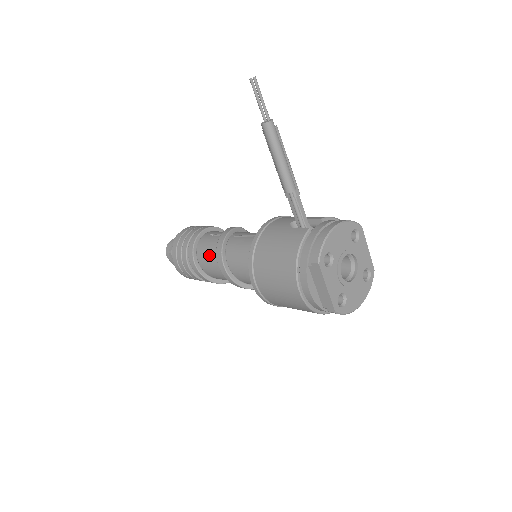
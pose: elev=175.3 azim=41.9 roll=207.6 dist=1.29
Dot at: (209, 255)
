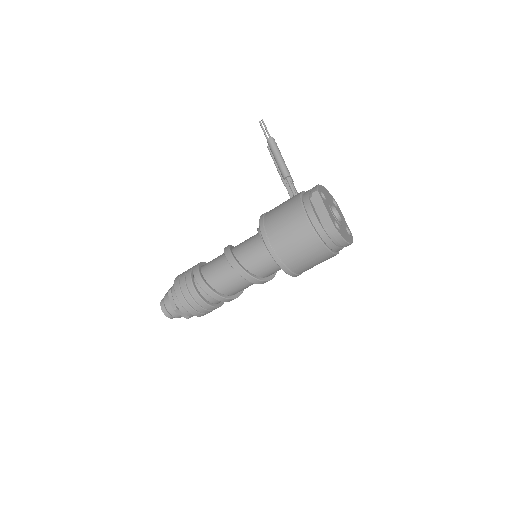
Dot at: (215, 263)
